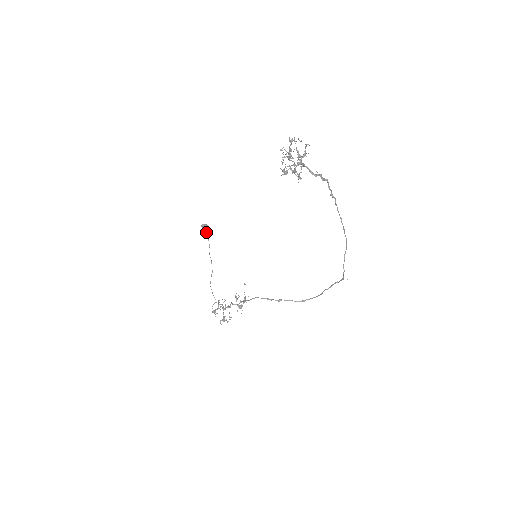
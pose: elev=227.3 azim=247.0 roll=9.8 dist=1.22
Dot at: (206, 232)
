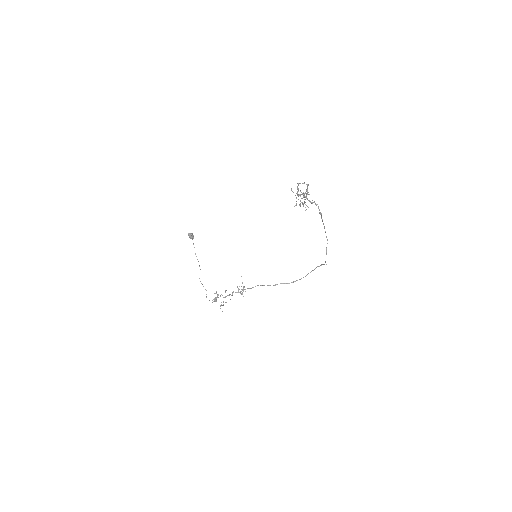
Dot at: (192, 239)
